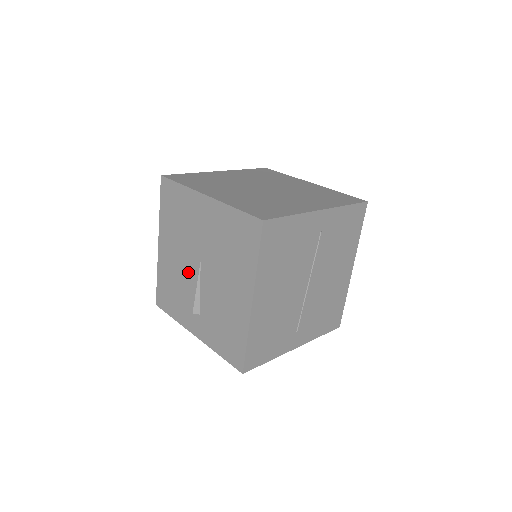
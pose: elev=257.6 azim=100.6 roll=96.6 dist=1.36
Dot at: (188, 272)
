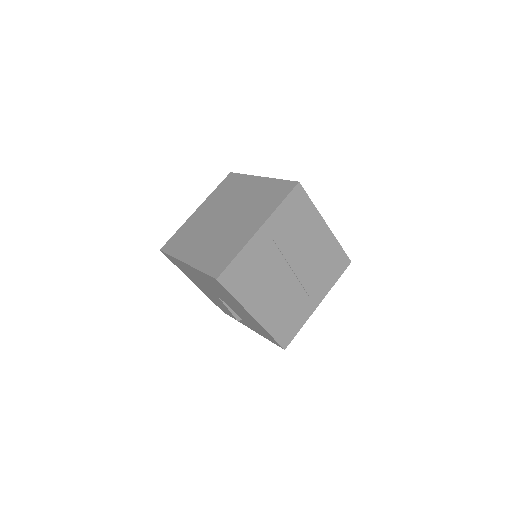
Dot at: (217, 299)
